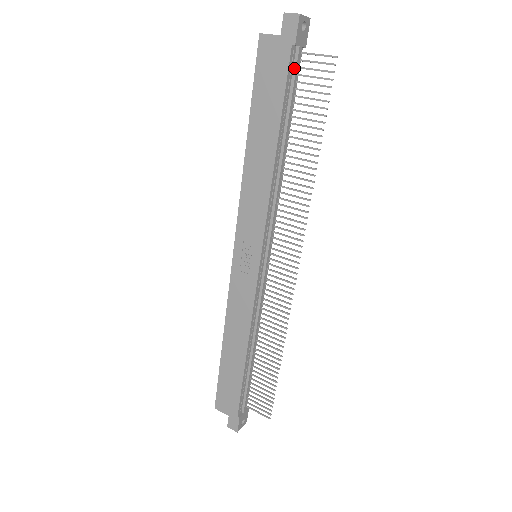
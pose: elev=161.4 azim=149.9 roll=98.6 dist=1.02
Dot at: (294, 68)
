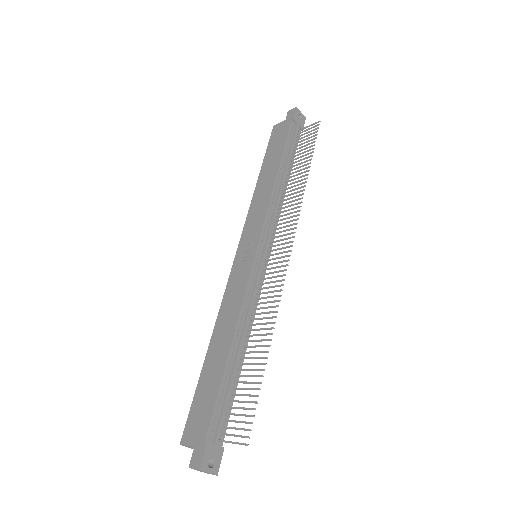
Dot at: (294, 134)
